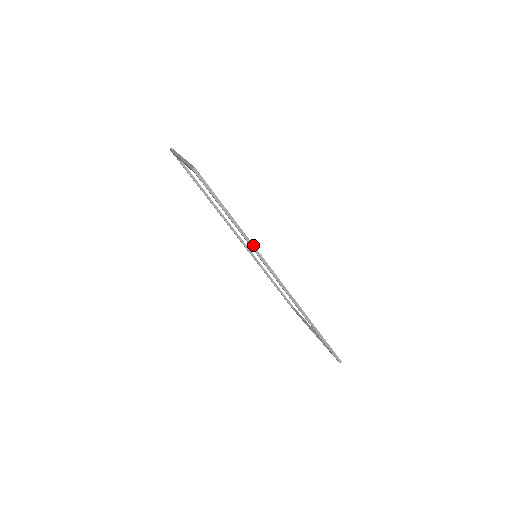
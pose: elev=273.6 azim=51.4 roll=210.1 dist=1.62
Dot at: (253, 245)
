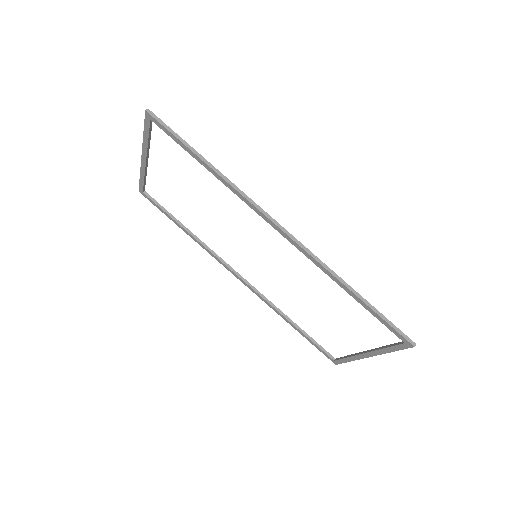
Dot at: (236, 187)
